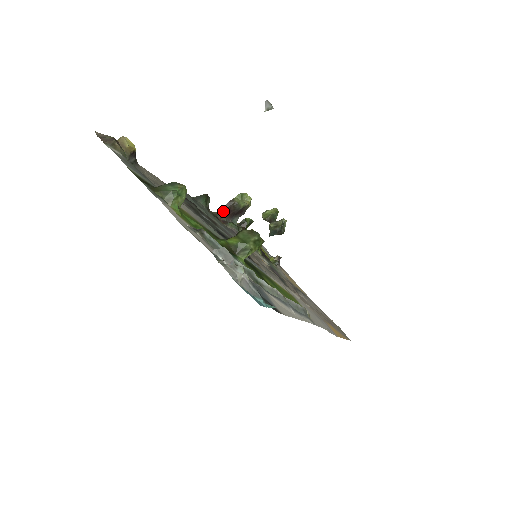
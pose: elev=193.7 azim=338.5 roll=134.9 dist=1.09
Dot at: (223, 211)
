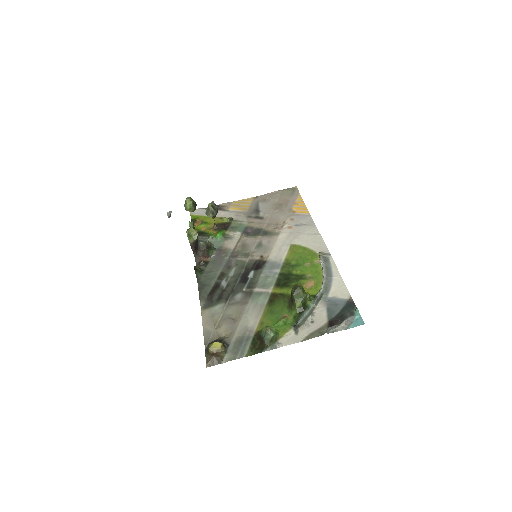
Dot at: (195, 253)
